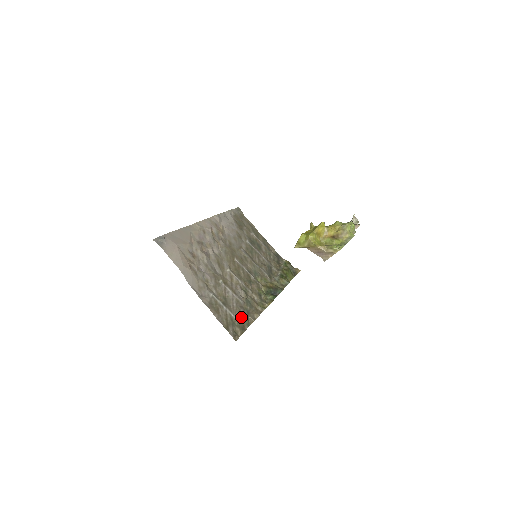
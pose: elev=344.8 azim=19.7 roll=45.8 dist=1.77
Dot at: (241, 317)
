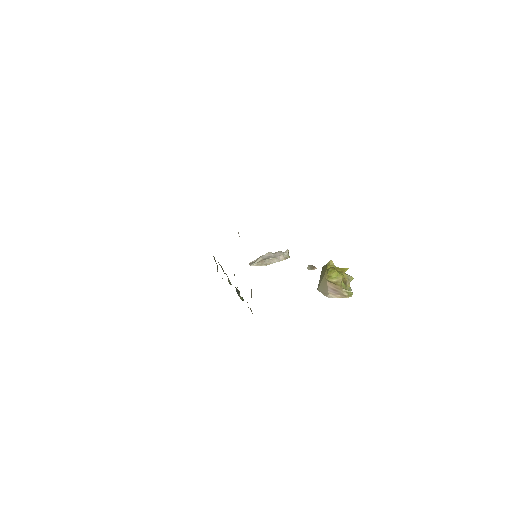
Dot at: occluded
